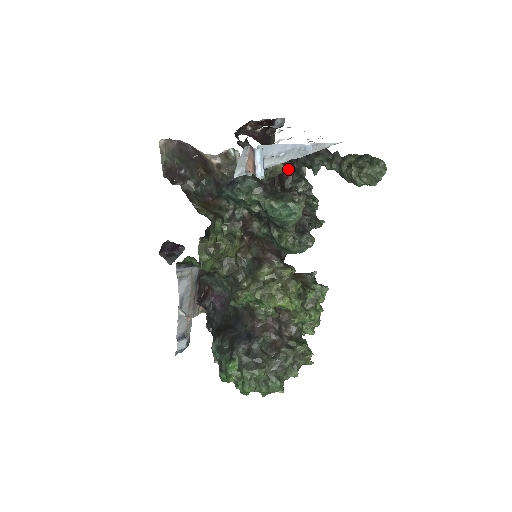
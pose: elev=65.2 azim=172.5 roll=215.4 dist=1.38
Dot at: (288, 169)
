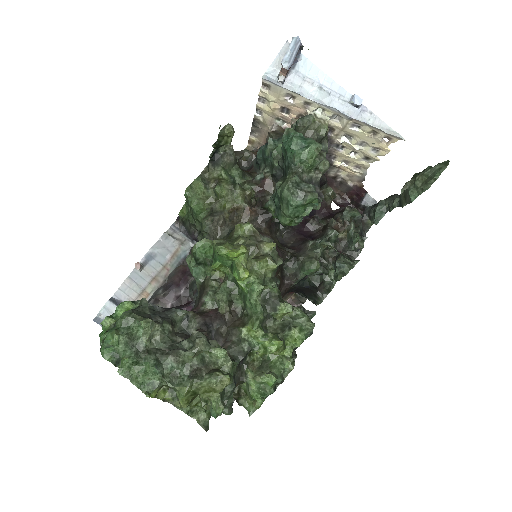
Dot at: (348, 206)
